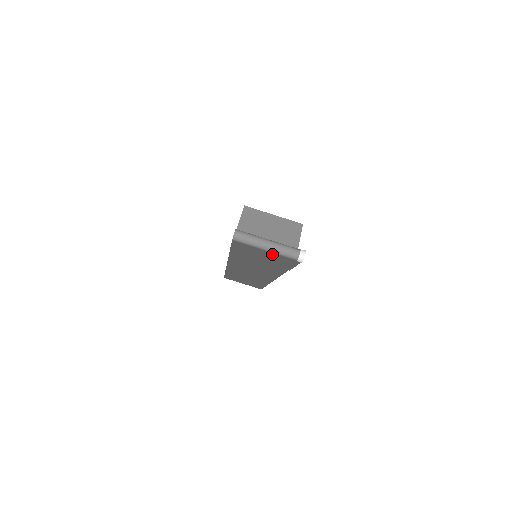
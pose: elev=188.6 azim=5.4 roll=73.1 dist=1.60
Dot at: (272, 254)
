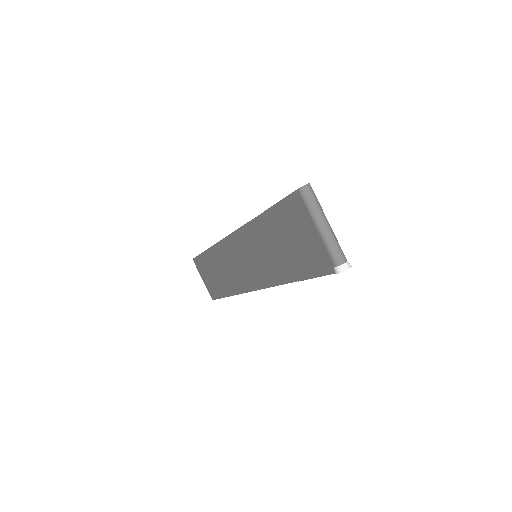
Dot at: (316, 240)
